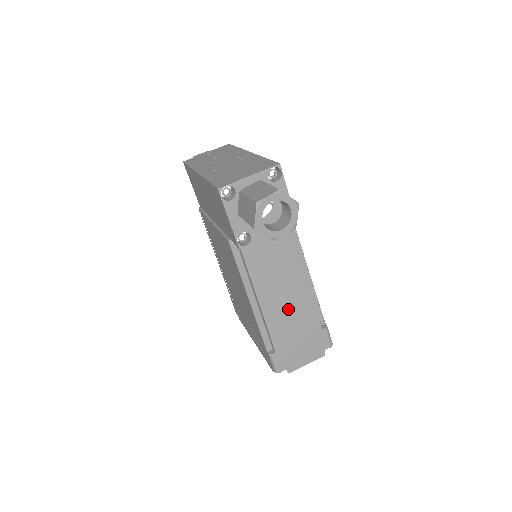
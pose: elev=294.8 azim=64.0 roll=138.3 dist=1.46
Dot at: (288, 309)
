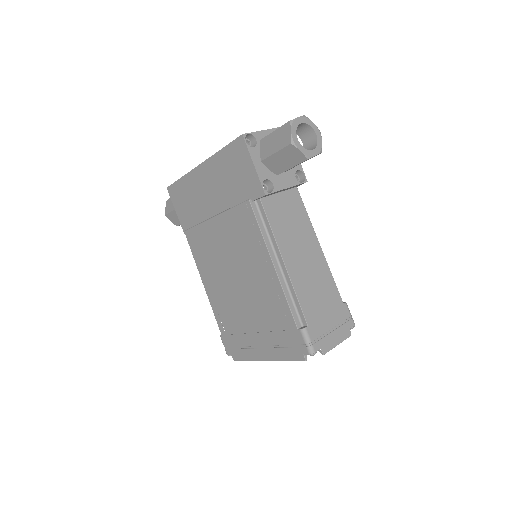
Dot at: (311, 276)
